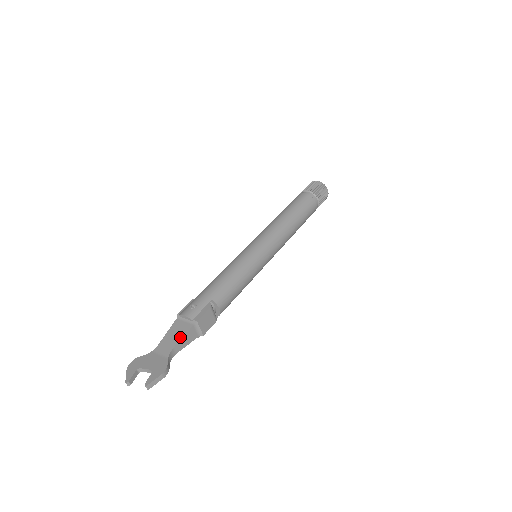
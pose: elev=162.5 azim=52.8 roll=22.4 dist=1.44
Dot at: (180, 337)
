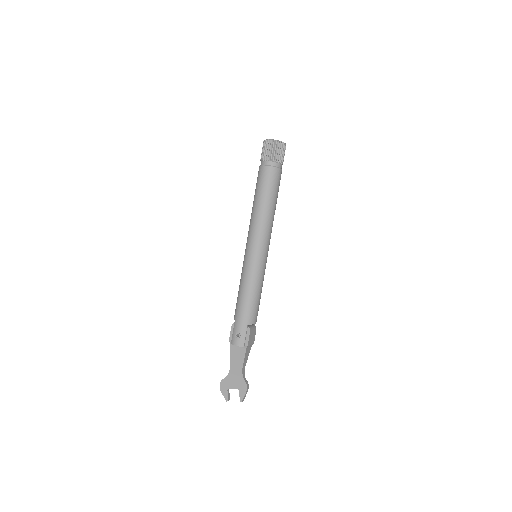
Dot at: (242, 360)
